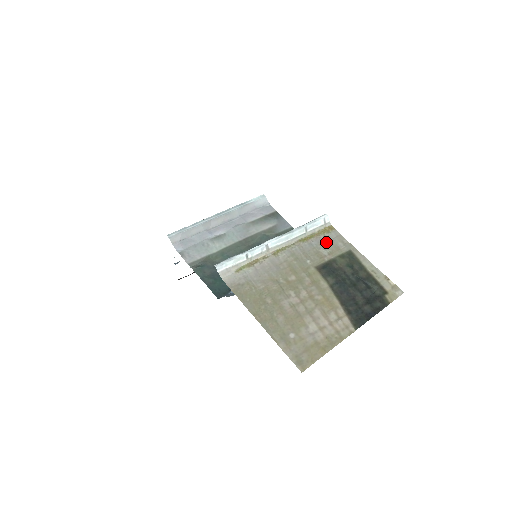
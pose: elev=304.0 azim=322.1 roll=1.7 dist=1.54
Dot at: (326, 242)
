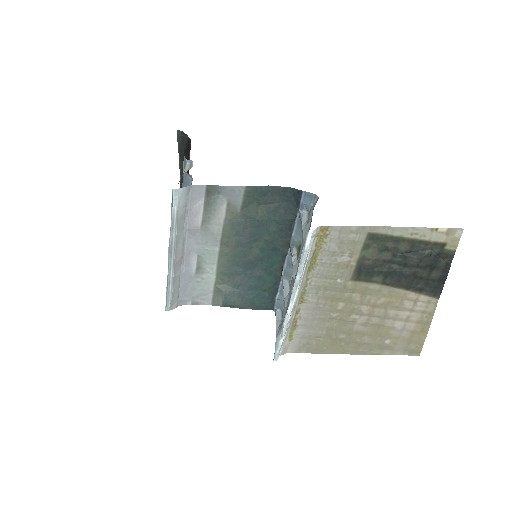
Dot at: (335, 248)
